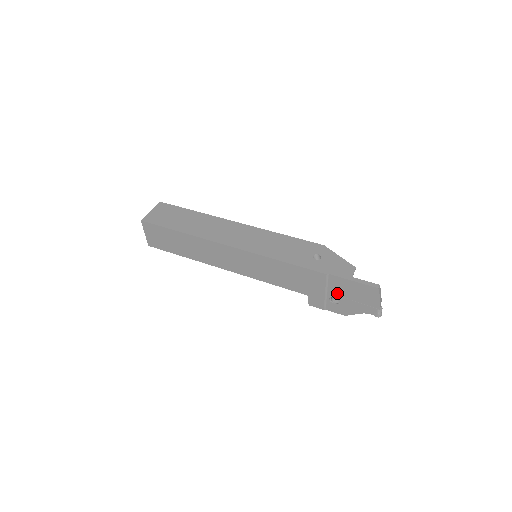
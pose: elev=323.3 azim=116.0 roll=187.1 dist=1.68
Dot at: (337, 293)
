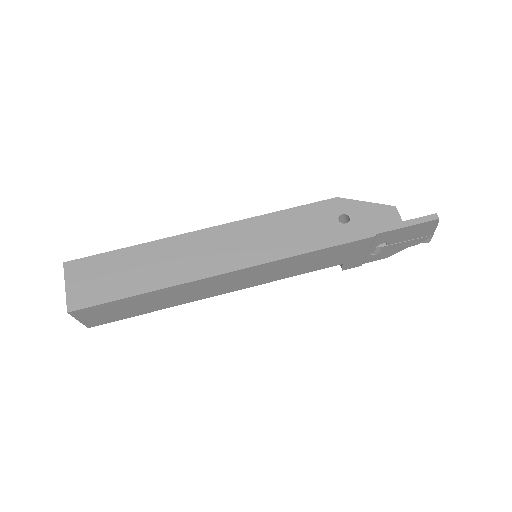
Dot at: (380, 244)
